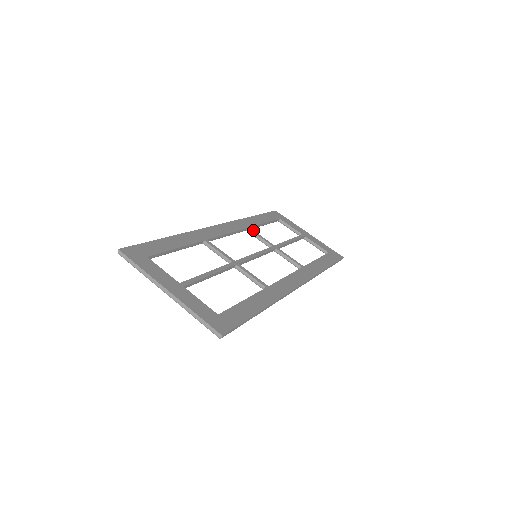
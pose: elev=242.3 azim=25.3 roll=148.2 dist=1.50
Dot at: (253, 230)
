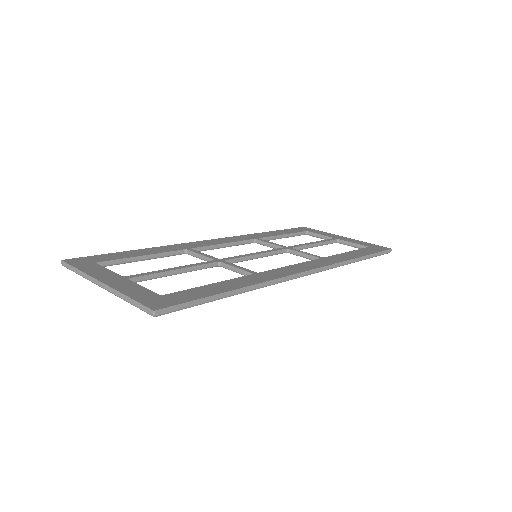
Dot at: occluded
